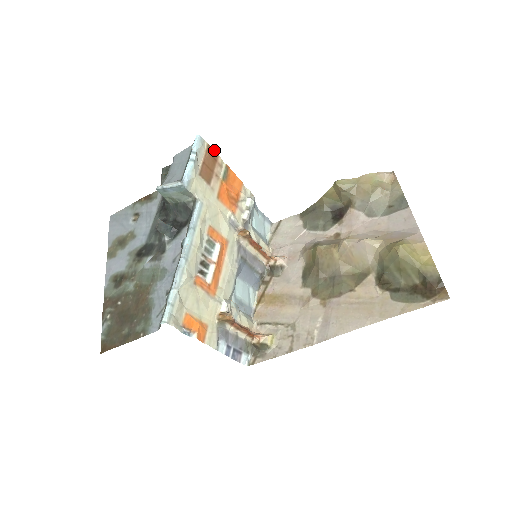
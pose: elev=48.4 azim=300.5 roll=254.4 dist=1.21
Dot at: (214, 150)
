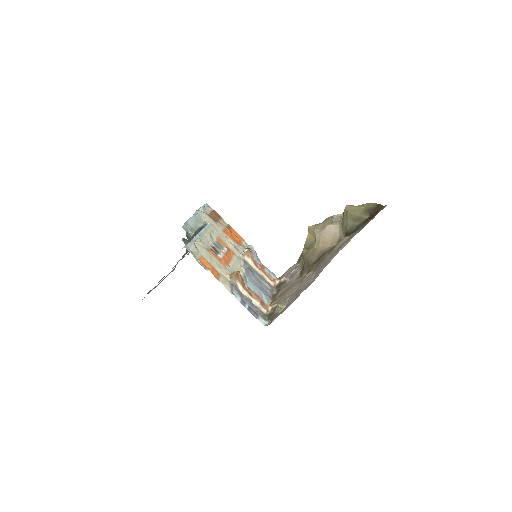
Dot at: (218, 214)
